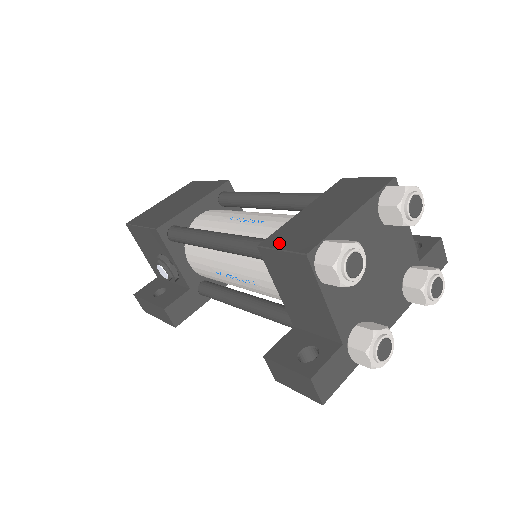
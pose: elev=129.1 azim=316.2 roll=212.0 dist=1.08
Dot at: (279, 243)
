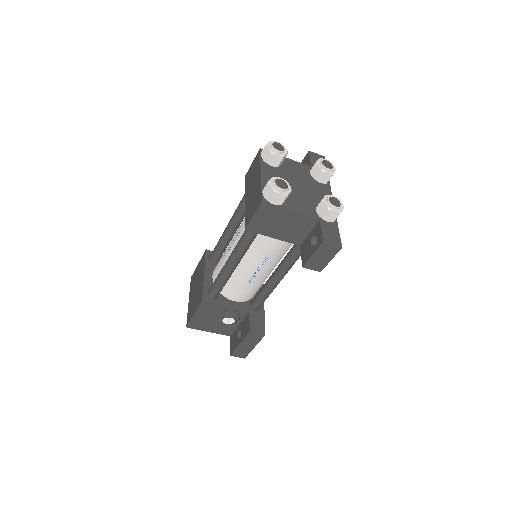
Dot at: (250, 217)
